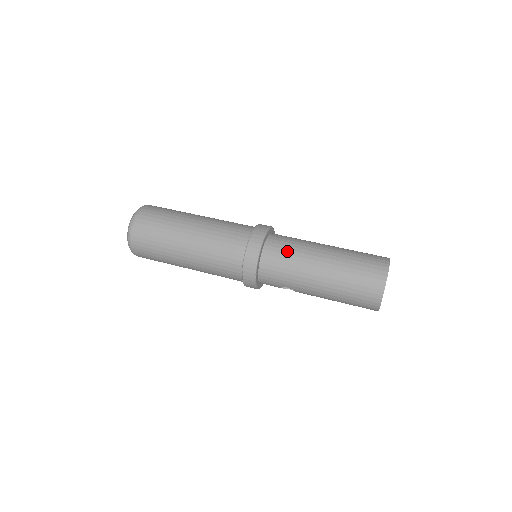
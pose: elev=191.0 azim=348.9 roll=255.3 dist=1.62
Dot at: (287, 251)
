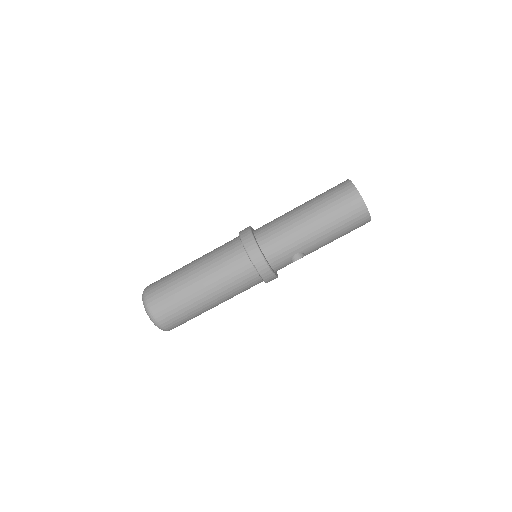
Dot at: (274, 227)
